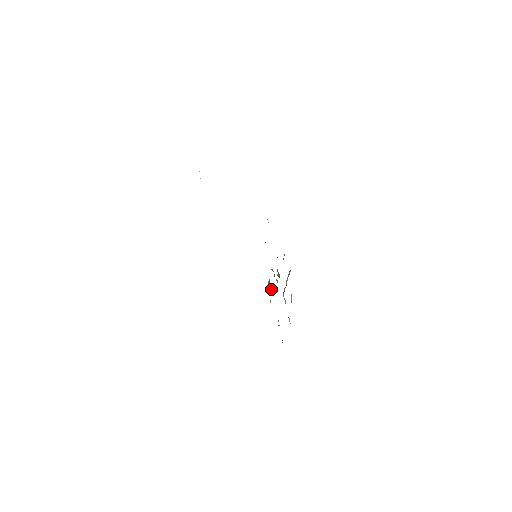
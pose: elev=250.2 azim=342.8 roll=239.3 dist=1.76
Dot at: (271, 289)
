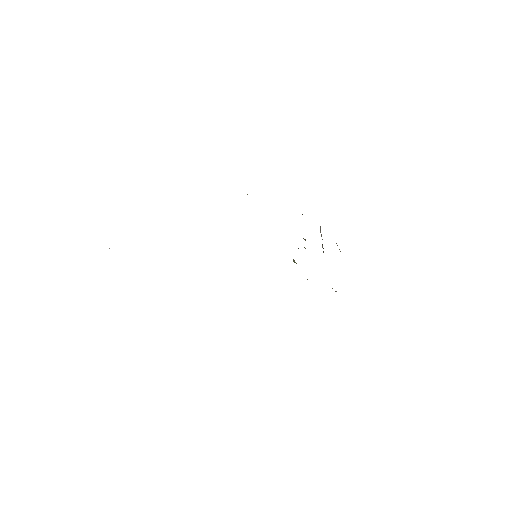
Dot at: occluded
